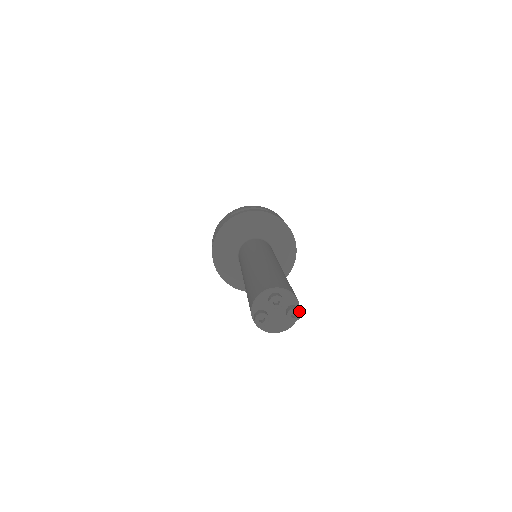
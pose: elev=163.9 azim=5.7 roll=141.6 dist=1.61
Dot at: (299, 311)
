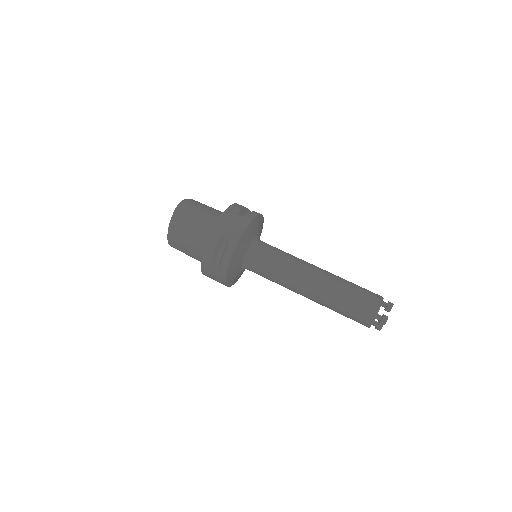
Dot at: occluded
